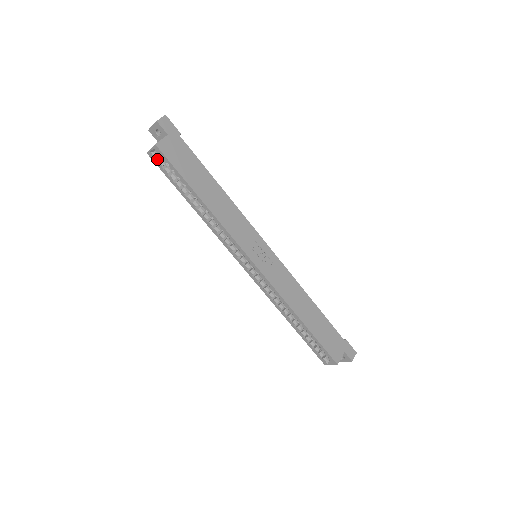
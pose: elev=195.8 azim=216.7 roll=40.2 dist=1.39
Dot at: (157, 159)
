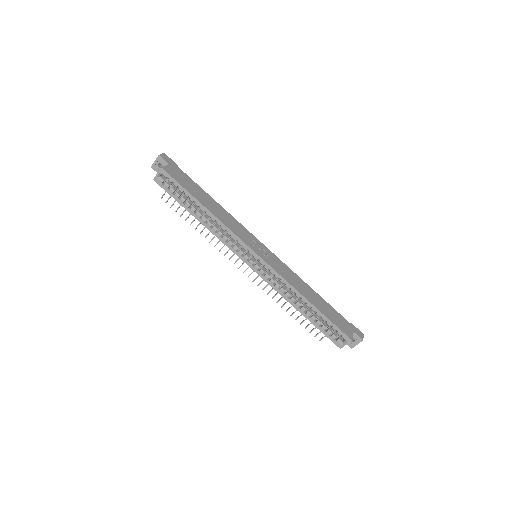
Dot at: (162, 183)
